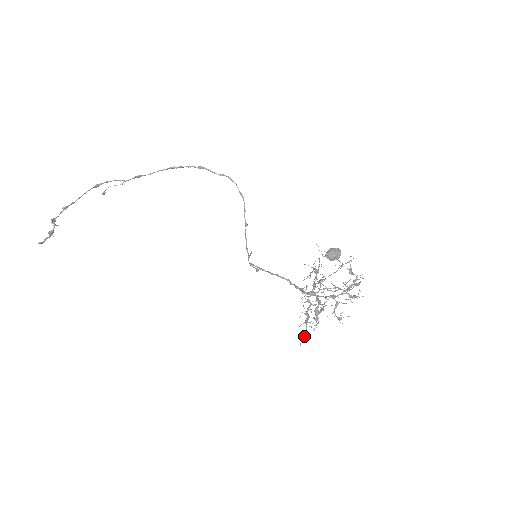
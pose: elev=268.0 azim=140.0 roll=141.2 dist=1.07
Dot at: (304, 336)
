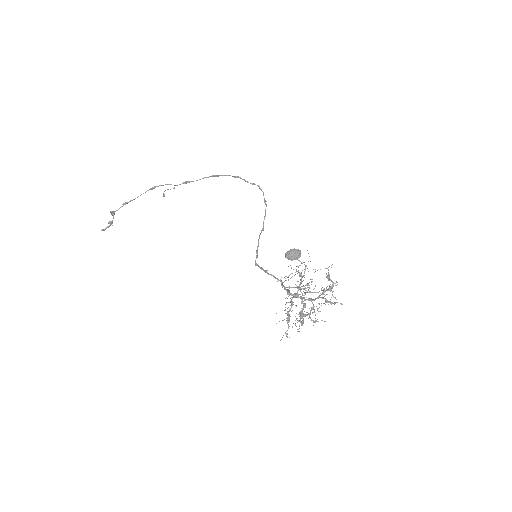
Dot at: occluded
